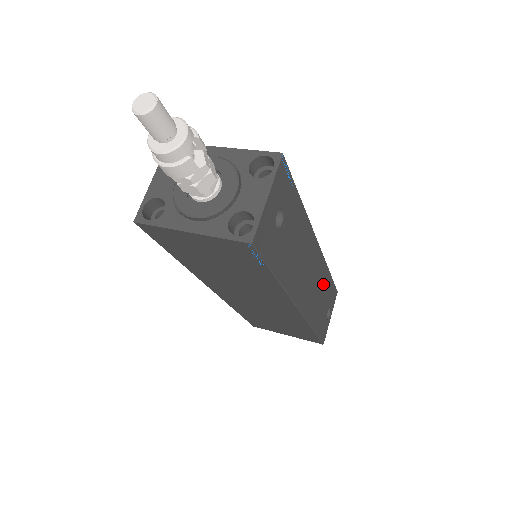
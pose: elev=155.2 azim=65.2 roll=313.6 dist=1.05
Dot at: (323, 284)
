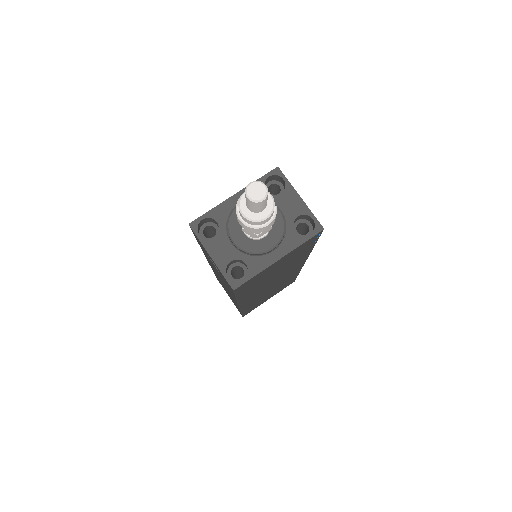
Dot at: occluded
